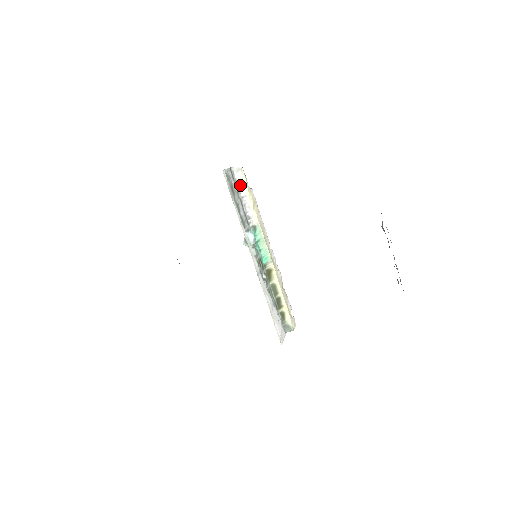
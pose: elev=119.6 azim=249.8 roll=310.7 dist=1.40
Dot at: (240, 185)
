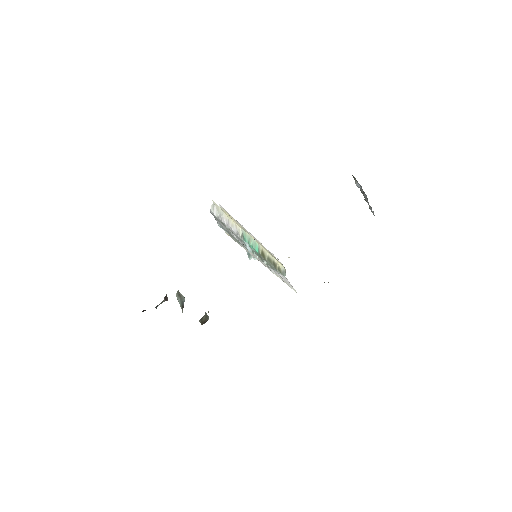
Dot at: (220, 217)
